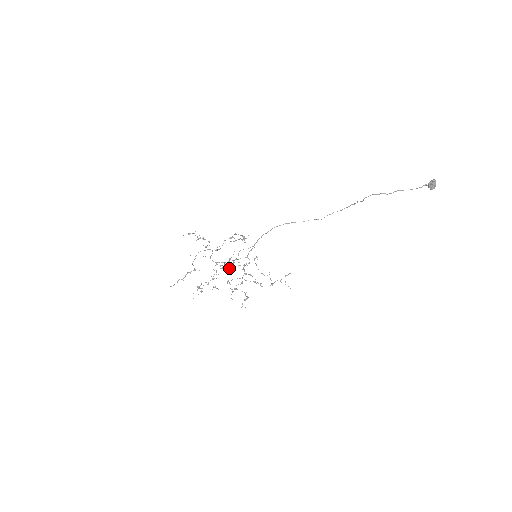
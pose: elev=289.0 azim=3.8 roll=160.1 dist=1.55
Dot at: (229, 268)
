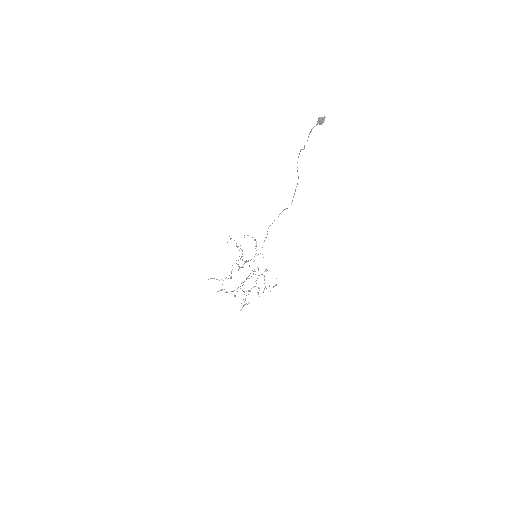
Dot at: (247, 277)
